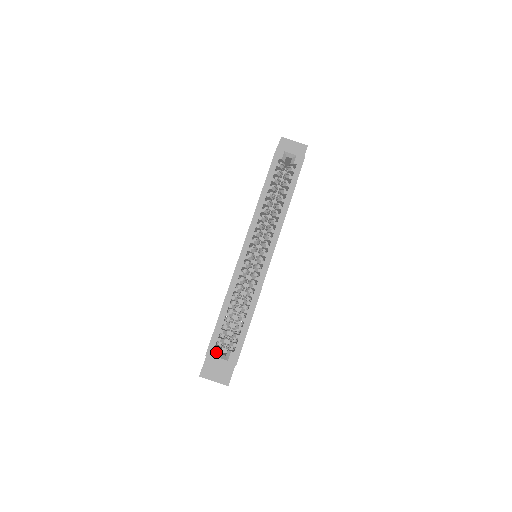
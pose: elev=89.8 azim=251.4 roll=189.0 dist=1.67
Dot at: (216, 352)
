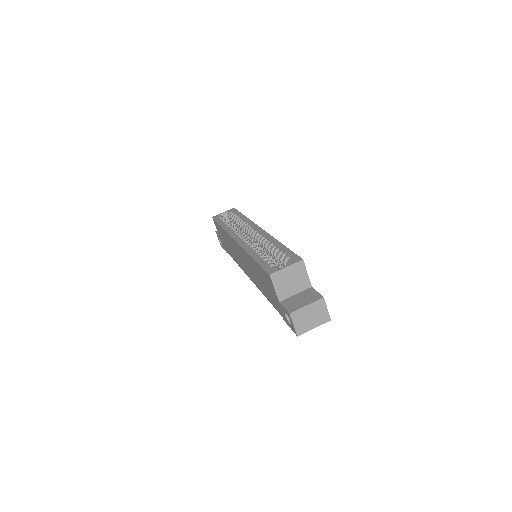
Dot at: (276, 268)
